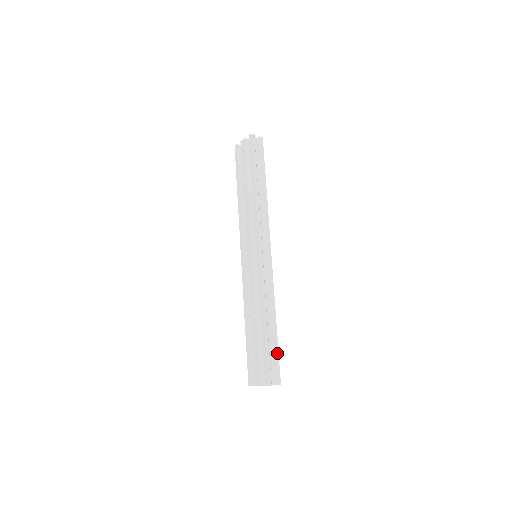
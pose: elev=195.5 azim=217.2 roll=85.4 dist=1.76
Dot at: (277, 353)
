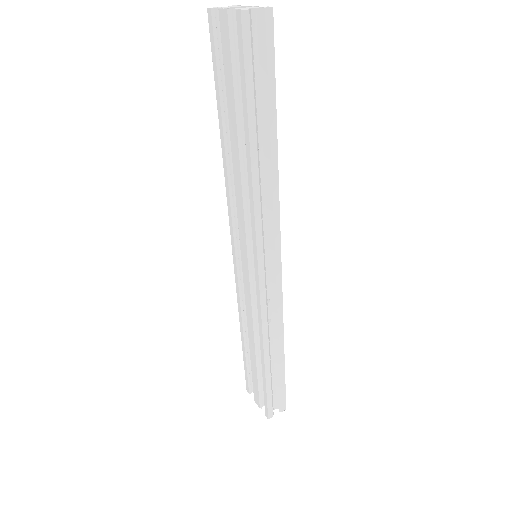
Dot at: (283, 383)
